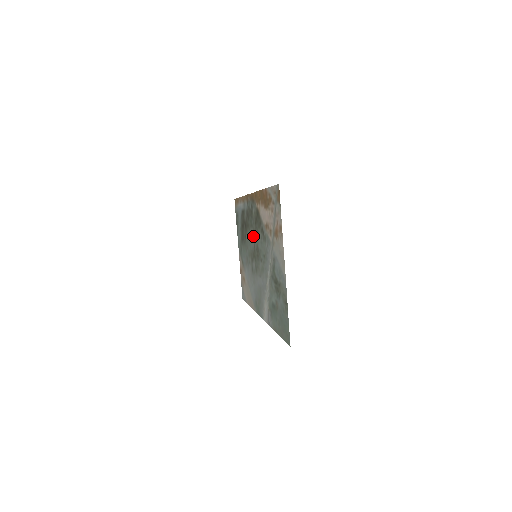
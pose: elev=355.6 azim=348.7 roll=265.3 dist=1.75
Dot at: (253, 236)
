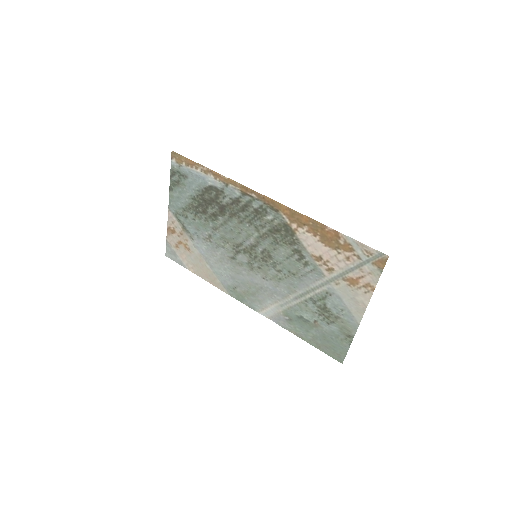
Dot at: (254, 236)
